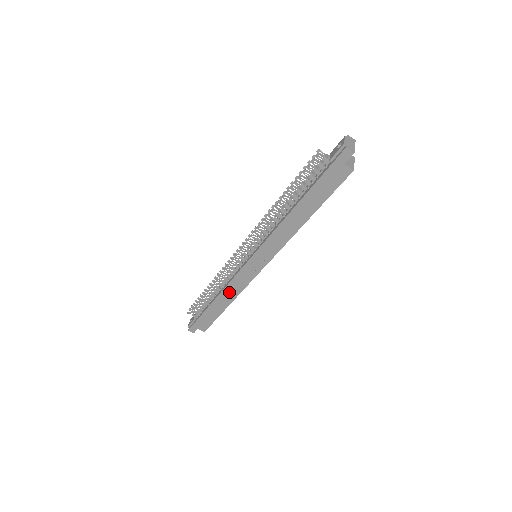
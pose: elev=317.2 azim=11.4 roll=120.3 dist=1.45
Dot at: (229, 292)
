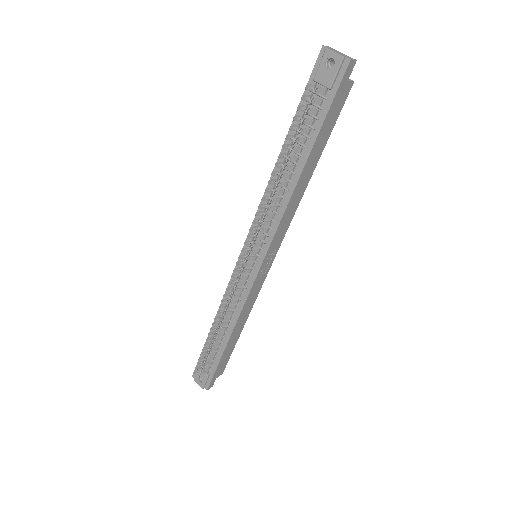
Dot at: (243, 315)
